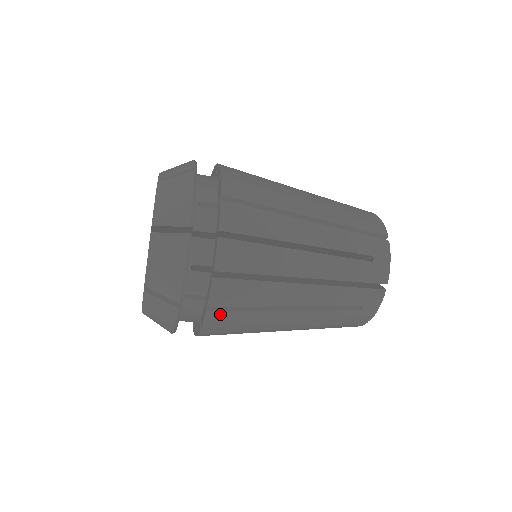
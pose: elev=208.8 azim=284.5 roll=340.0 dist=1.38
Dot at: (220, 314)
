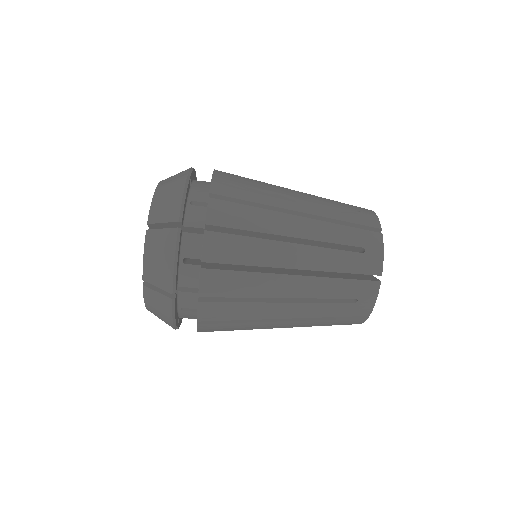
Dot at: (219, 237)
